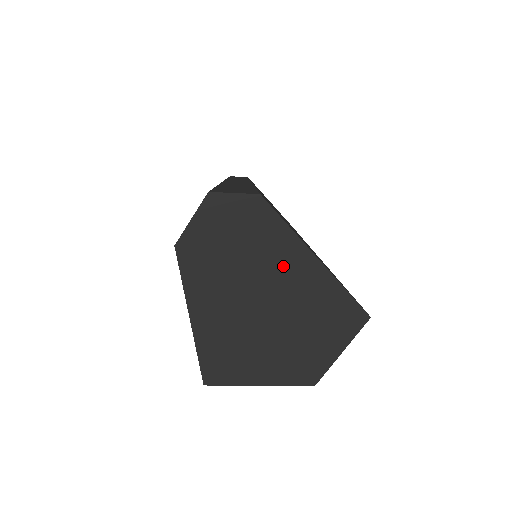
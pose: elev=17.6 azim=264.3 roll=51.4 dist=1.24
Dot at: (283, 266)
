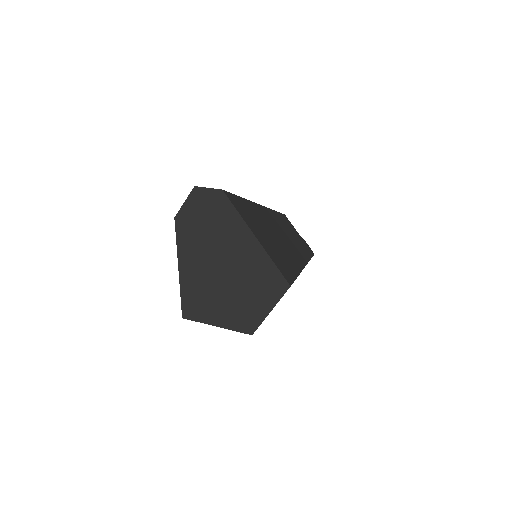
Dot at: (234, 239)
